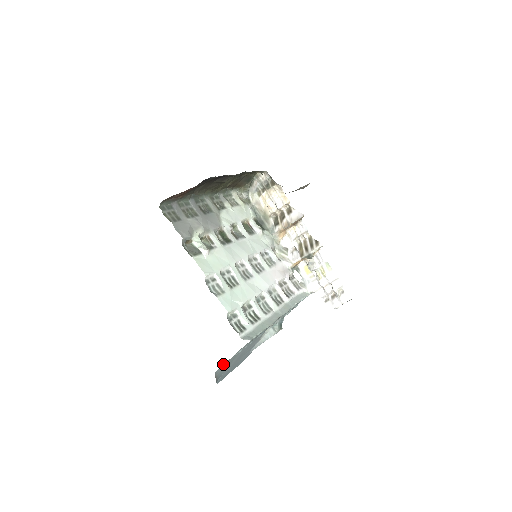
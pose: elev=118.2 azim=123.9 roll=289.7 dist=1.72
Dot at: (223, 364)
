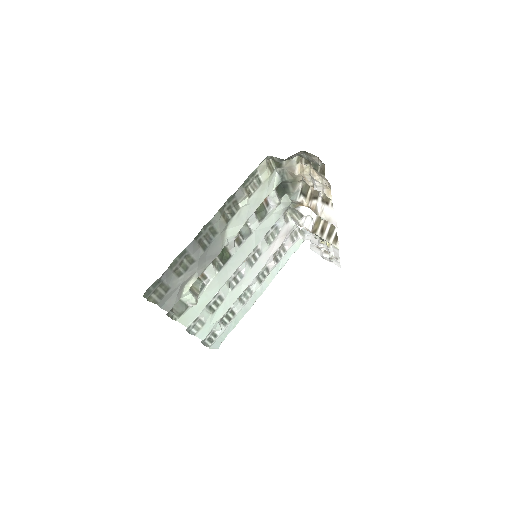
Dot at: occluded
